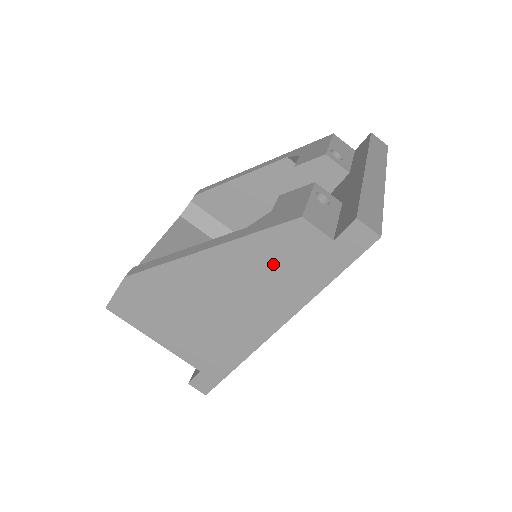
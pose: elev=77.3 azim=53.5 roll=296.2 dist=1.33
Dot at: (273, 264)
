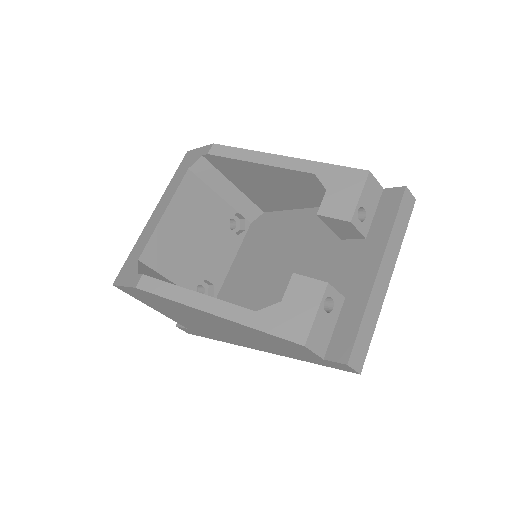
Dot at: (270, 342)
